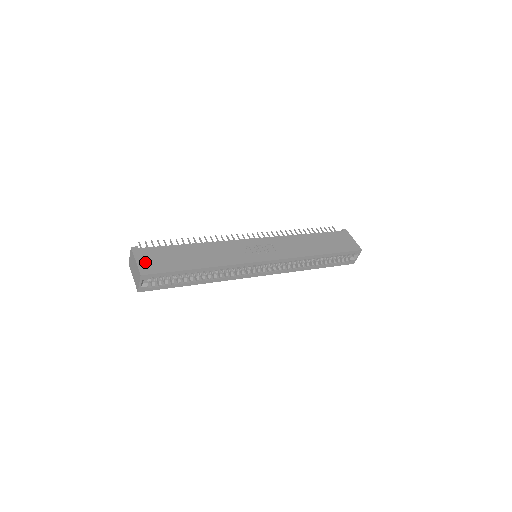
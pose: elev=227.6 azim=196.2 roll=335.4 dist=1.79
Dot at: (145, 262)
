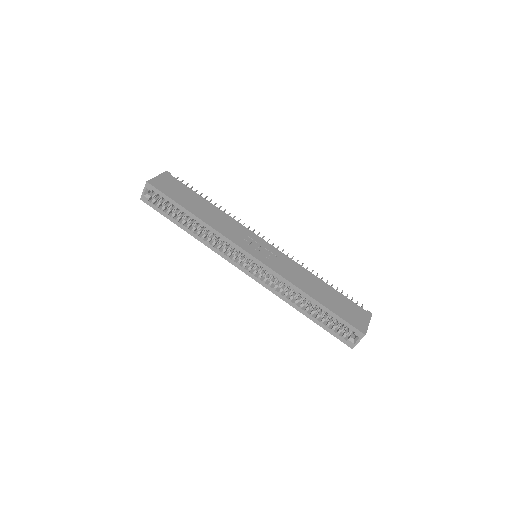
Dot at: (162, 181)
